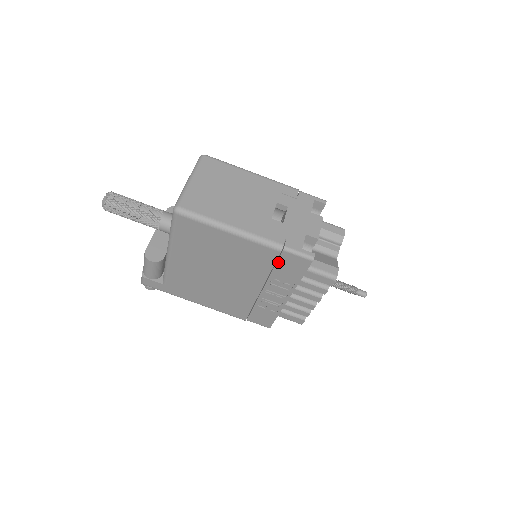
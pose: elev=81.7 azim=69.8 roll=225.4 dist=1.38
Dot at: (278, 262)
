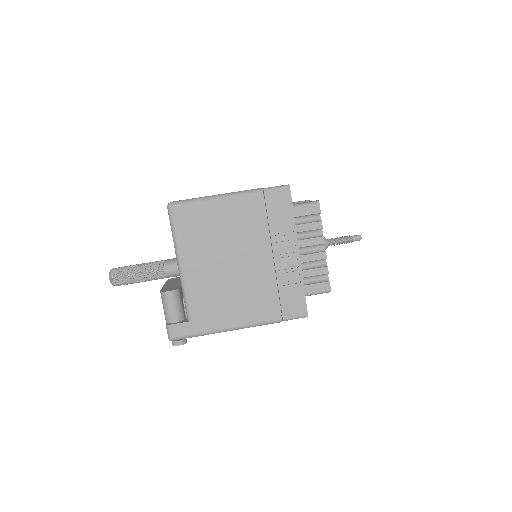
Dot at: (267, 208)
